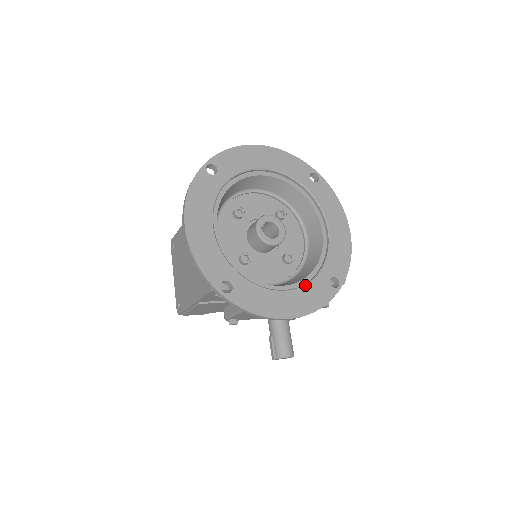
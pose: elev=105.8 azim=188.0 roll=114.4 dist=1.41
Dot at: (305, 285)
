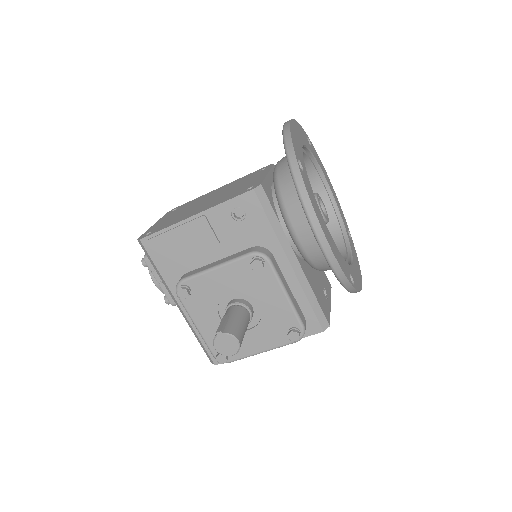
Dot at: (337, 248)
